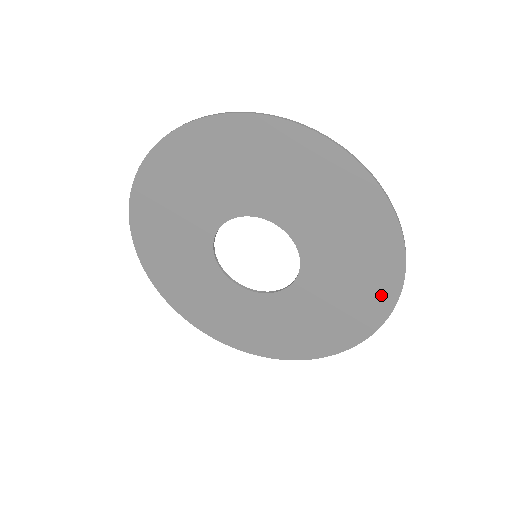
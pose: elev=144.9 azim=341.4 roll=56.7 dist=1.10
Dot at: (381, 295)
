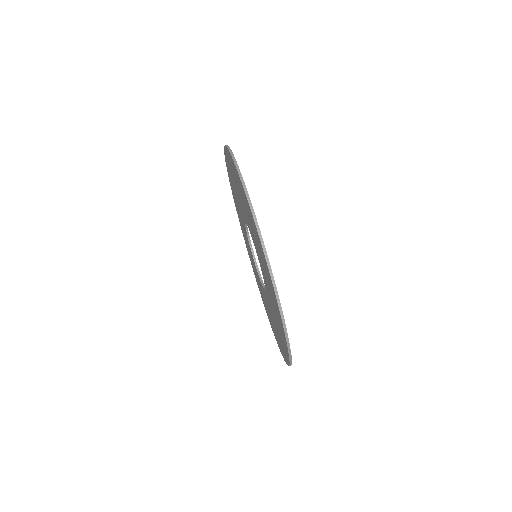
Dot at: occluded
